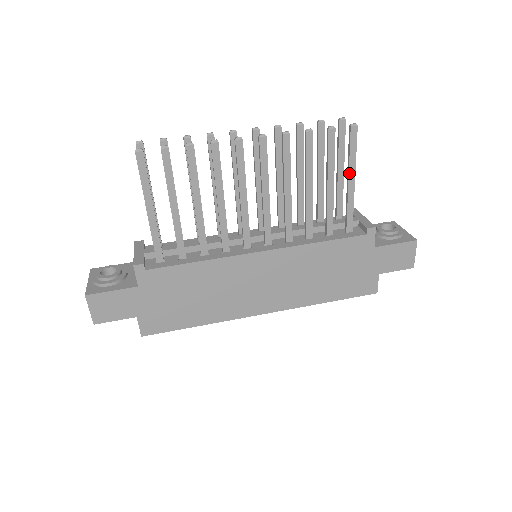
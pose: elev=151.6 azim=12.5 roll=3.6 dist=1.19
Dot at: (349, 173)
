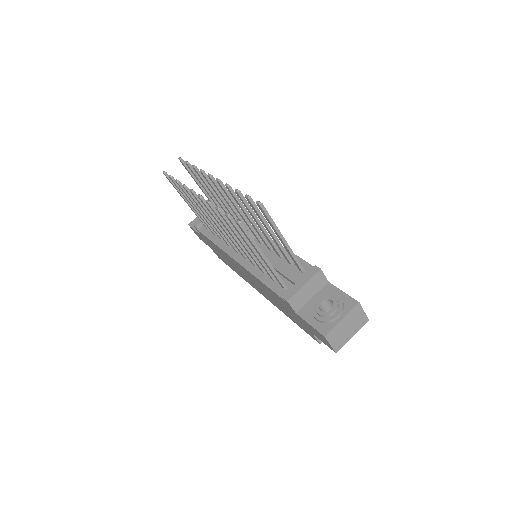
Dot at: (256, 251)
